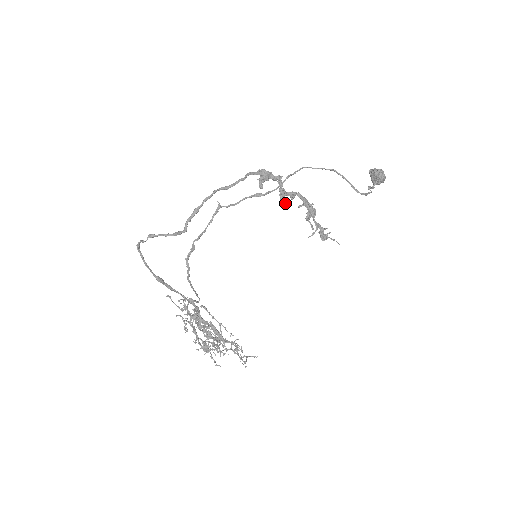
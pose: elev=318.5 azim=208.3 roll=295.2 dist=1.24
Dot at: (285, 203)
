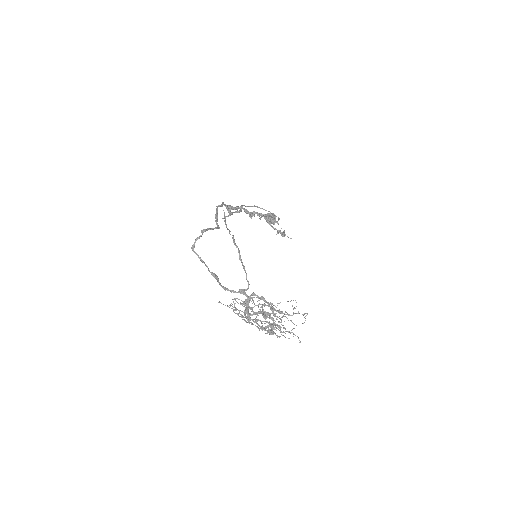
Dot at: (254, 214)
